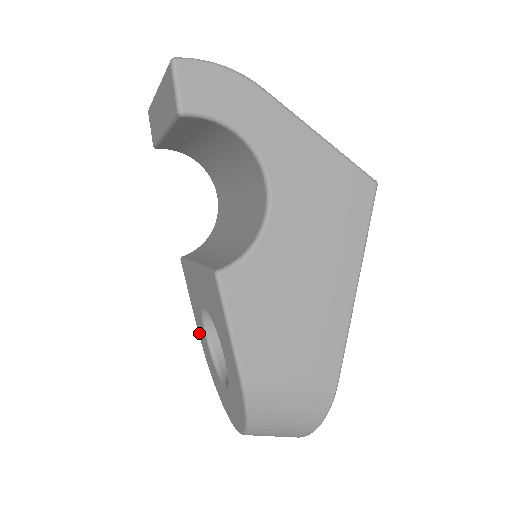
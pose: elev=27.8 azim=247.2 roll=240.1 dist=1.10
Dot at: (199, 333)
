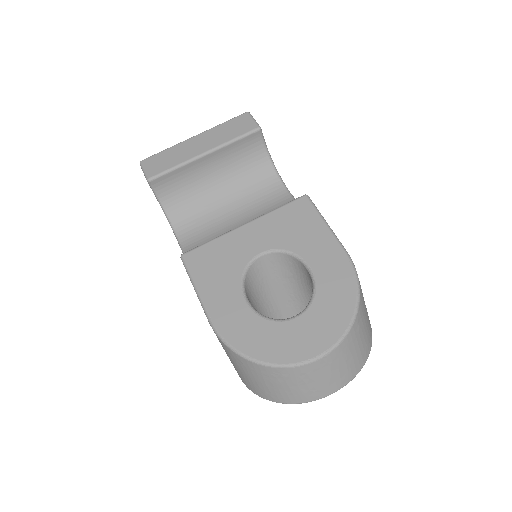
Dot at: (216, 317)
